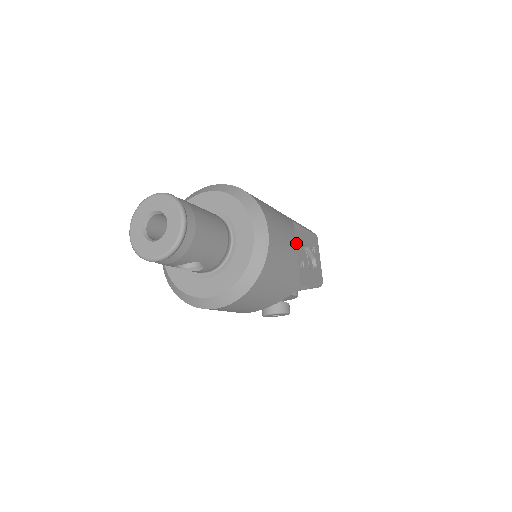
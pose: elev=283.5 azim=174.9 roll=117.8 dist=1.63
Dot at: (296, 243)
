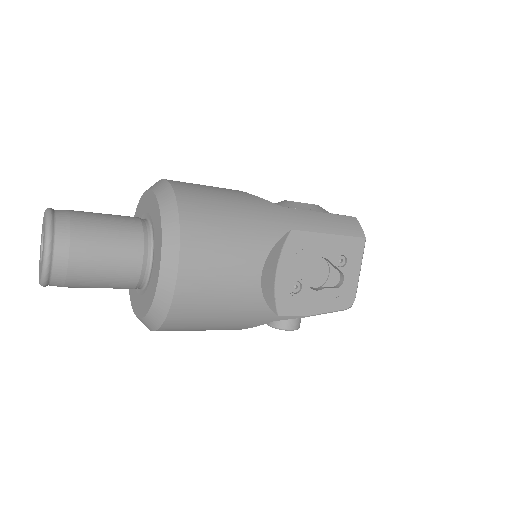
Dot at: (289, 259)
